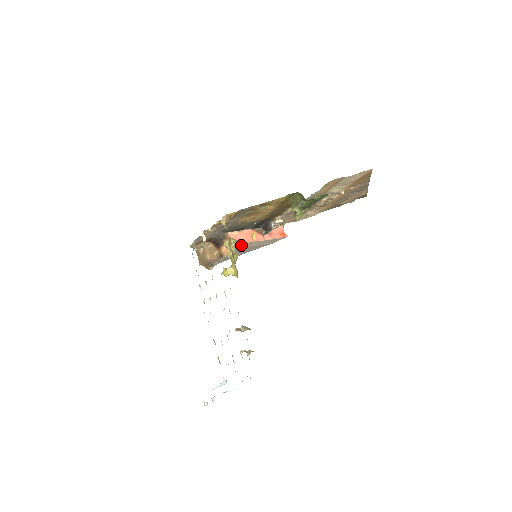
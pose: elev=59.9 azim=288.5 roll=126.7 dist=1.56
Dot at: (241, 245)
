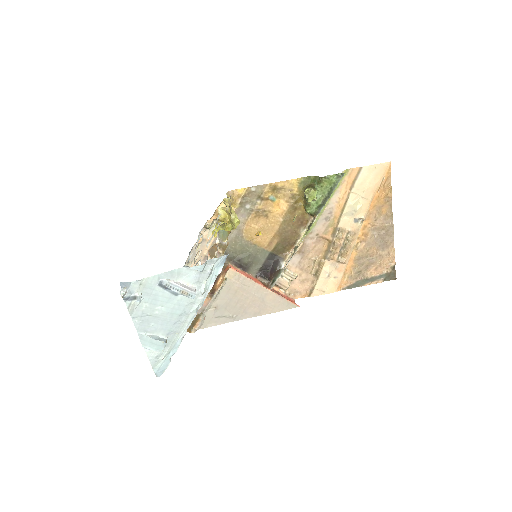
Dot at: (240, 279)
